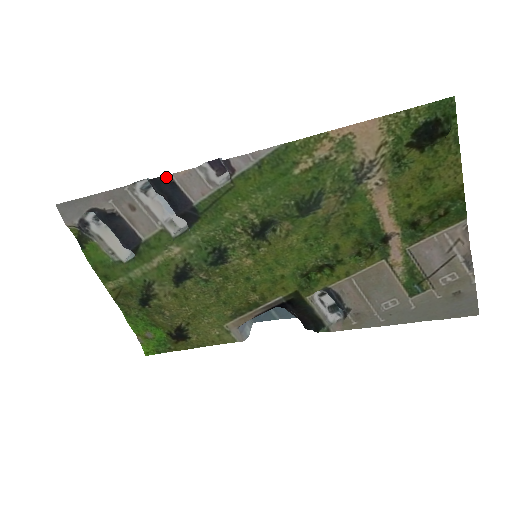
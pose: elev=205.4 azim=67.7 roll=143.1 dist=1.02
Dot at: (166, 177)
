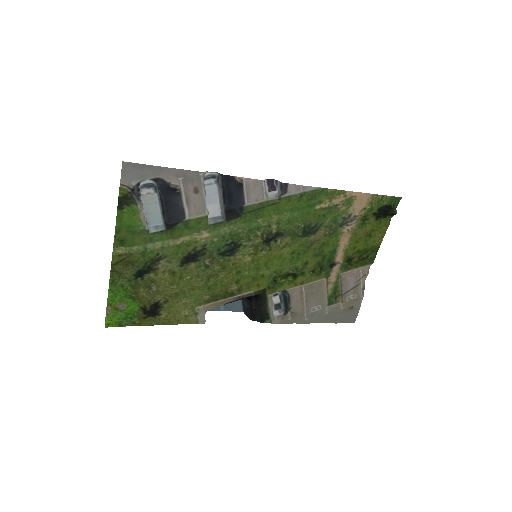
Dot at: (238, 178)
